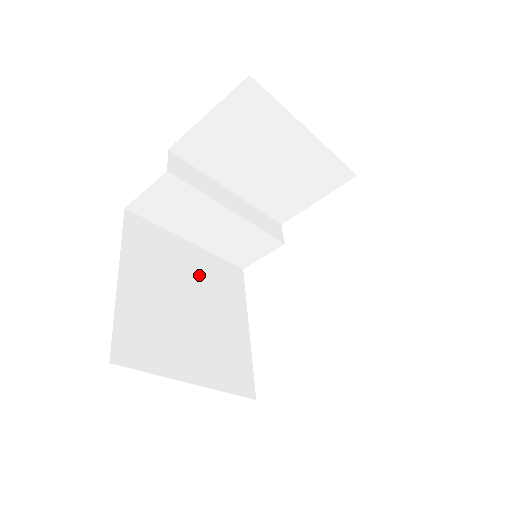
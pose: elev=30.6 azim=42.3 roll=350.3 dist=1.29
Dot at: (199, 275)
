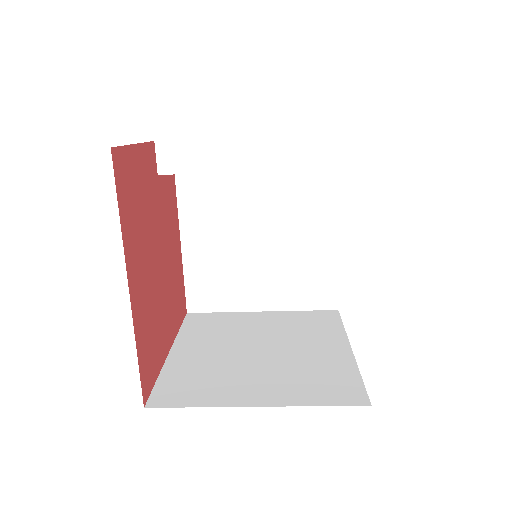
Dot at: (269, 202)
